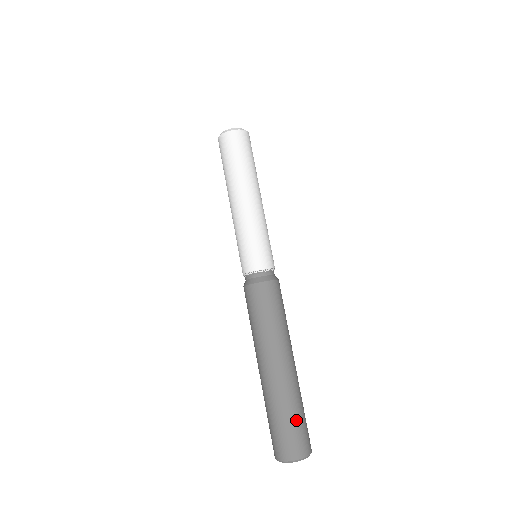
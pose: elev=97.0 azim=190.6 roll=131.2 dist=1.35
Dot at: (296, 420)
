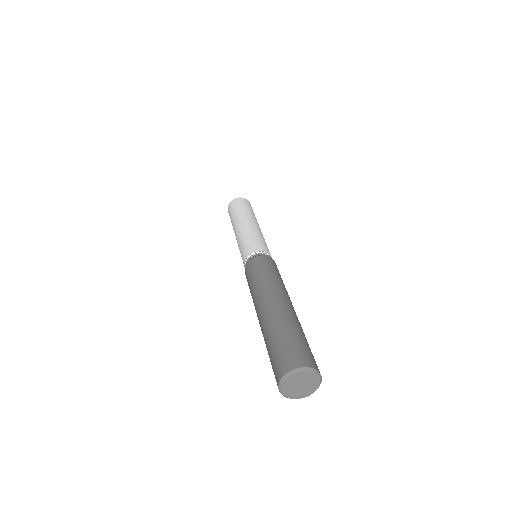
Dot at: (307, 342)
